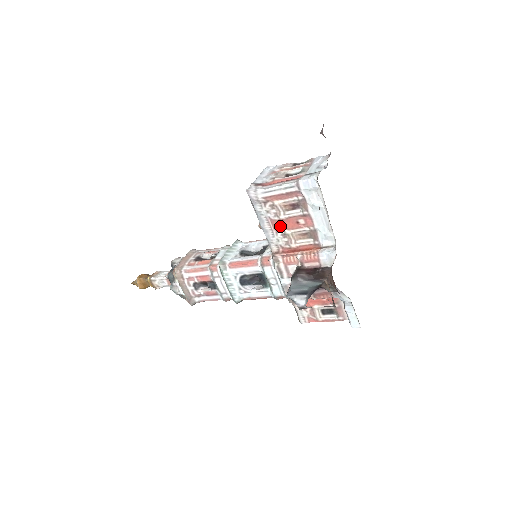
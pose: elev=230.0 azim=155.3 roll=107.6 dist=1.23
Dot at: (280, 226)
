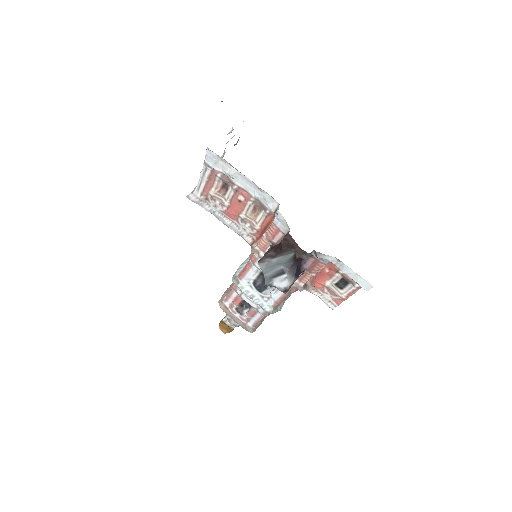
Dot at: (233, 214)
